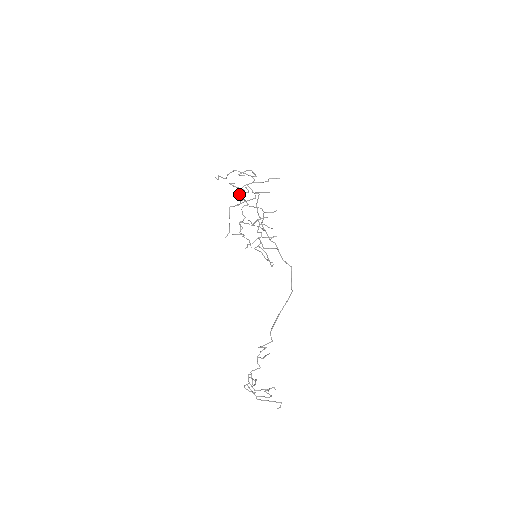
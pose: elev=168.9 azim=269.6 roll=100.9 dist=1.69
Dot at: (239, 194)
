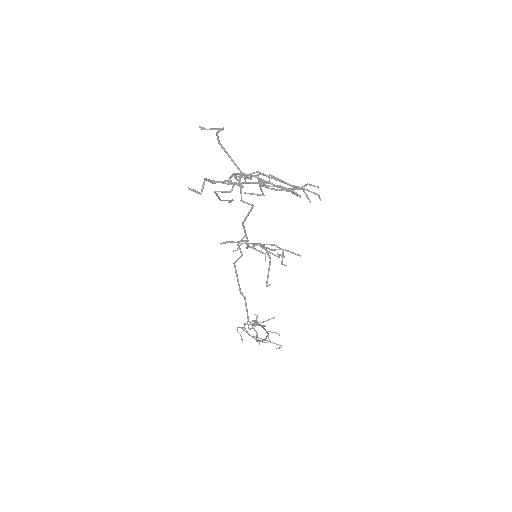
Dot at: occluded
